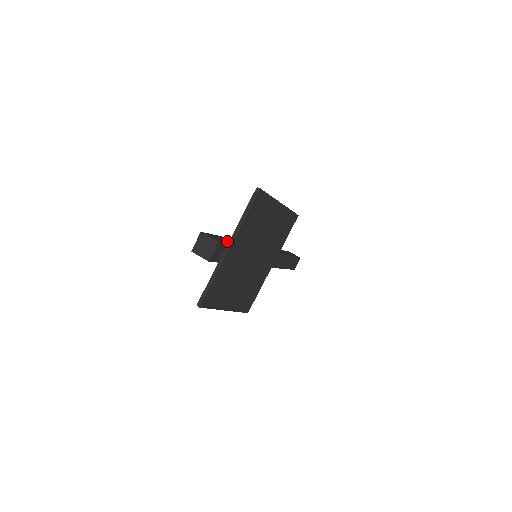
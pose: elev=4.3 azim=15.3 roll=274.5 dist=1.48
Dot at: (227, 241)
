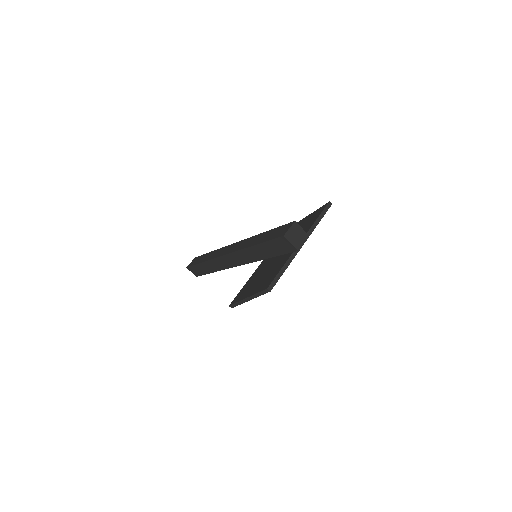
Dot at: occluded
